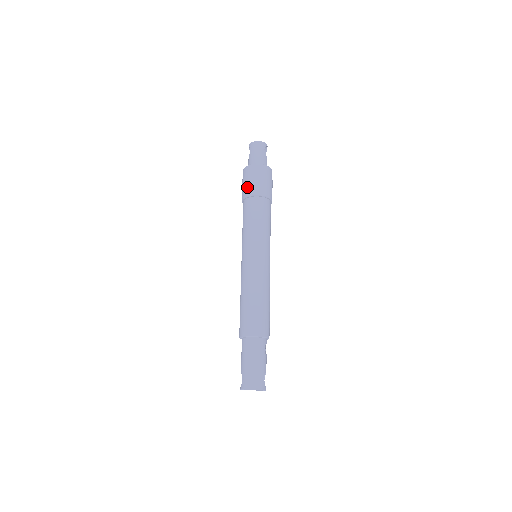
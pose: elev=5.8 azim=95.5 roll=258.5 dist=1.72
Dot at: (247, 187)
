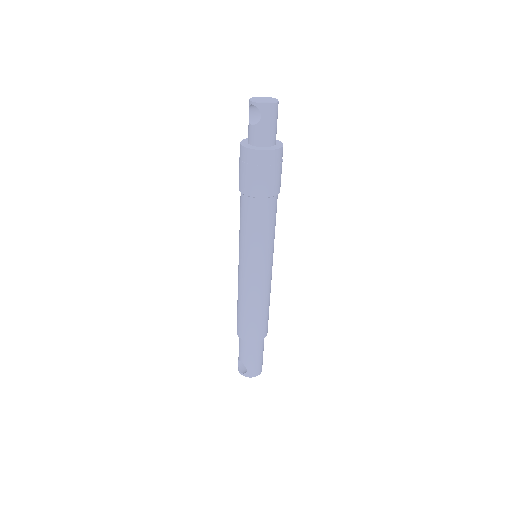
Dot at: (262, 184)
